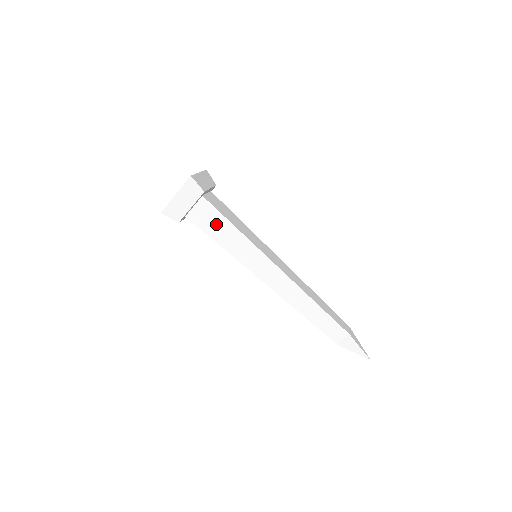
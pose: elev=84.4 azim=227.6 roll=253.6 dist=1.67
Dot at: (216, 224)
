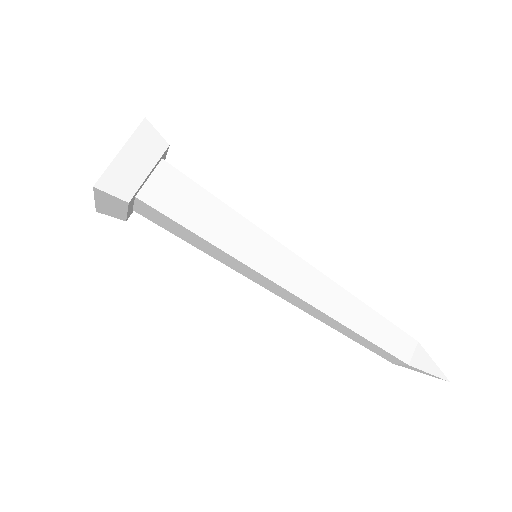
Dot at: (175, 228)
